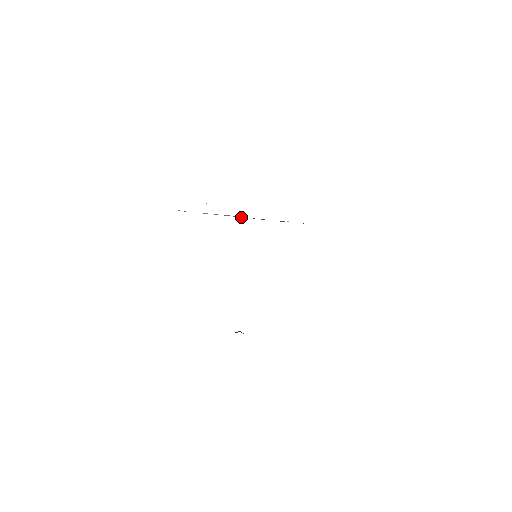
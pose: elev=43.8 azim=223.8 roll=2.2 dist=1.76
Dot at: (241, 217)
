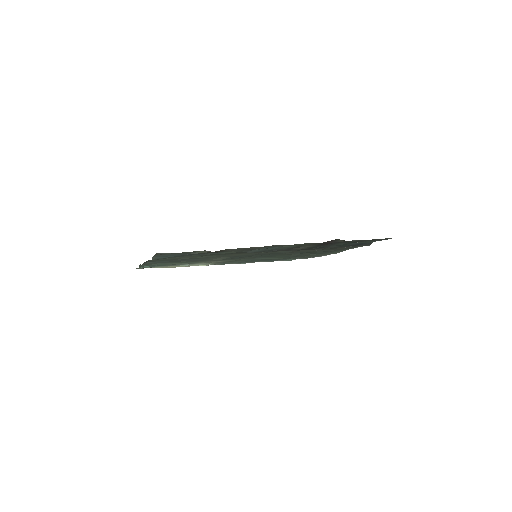
Dot at: occluded
